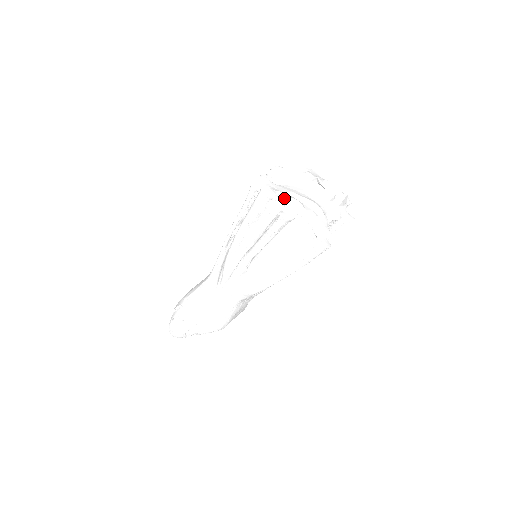
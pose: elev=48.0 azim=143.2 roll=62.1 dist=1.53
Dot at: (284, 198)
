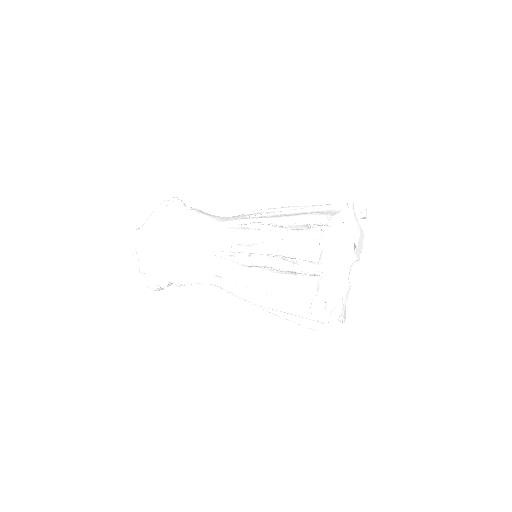
Dot at: (334, 309)
